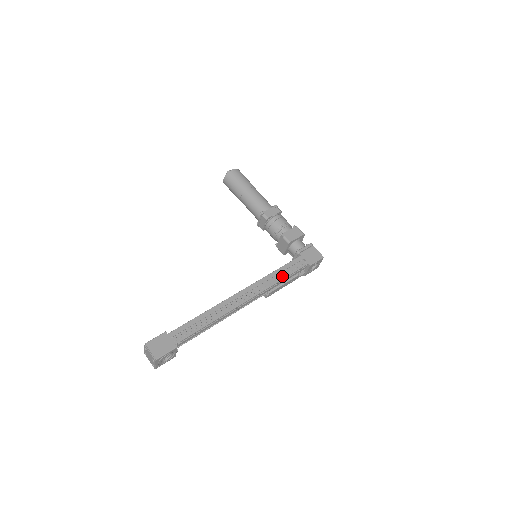
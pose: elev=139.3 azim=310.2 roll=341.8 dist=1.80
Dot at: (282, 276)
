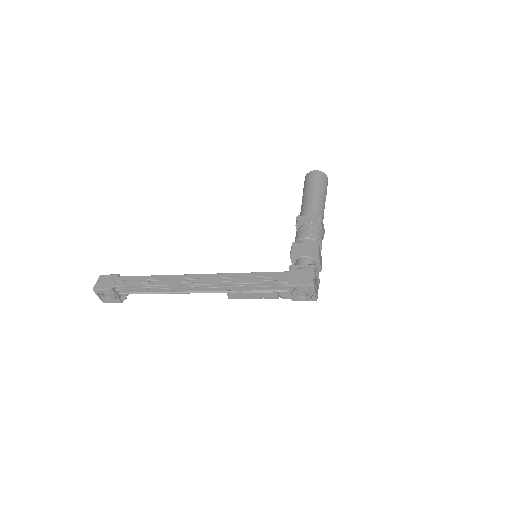
Dot at: (247, 280)
